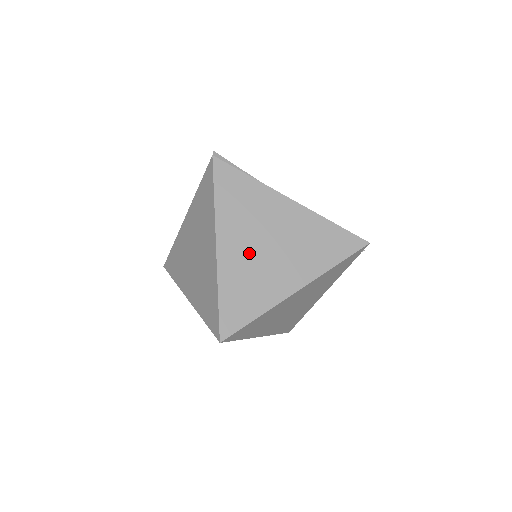
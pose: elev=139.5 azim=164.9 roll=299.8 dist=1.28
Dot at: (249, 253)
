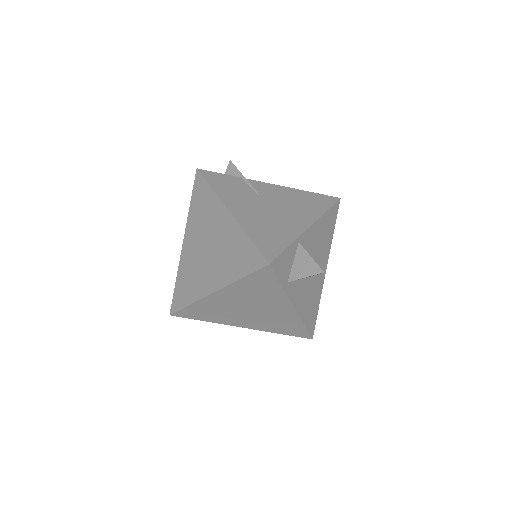
Dot at: (196, 252)
